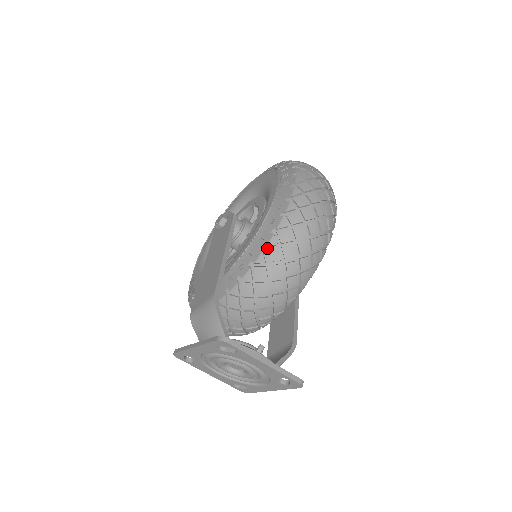
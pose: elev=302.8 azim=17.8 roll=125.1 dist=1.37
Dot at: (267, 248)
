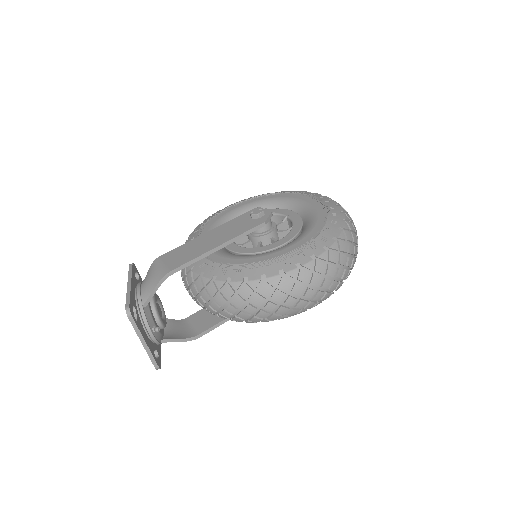
Dot at: (231, 283)
